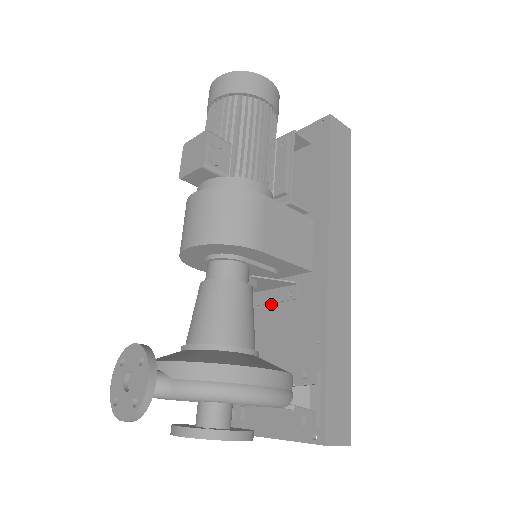
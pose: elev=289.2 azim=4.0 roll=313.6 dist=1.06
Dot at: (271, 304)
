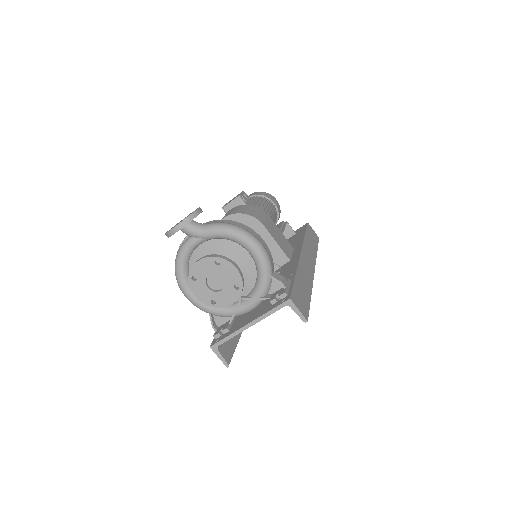
Dot at: occluded
